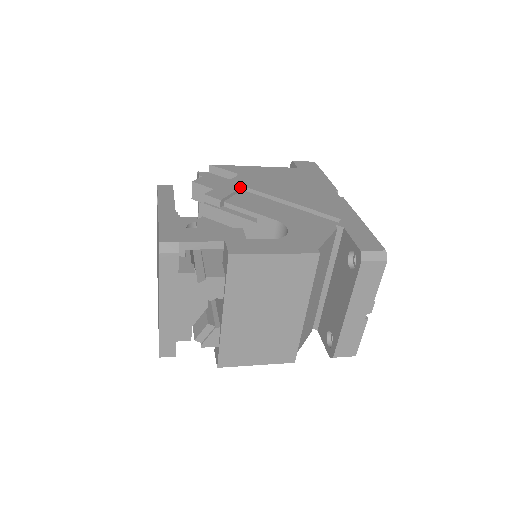
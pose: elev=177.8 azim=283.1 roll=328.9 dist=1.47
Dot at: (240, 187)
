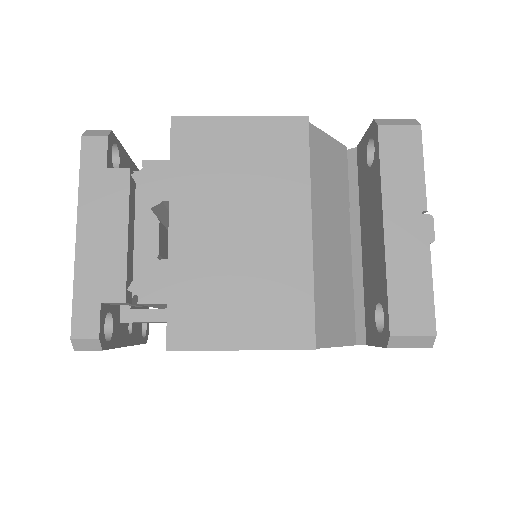
Dot at: occluded
